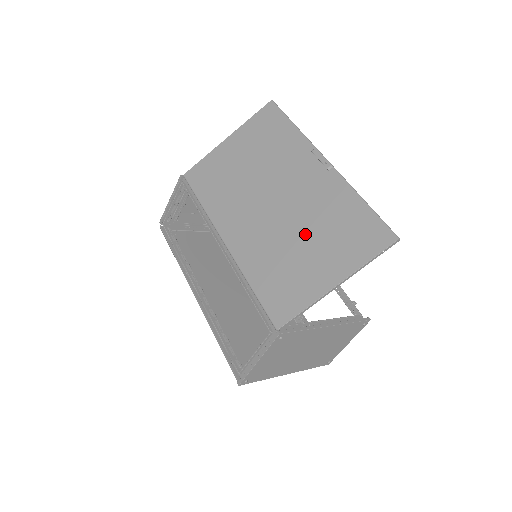
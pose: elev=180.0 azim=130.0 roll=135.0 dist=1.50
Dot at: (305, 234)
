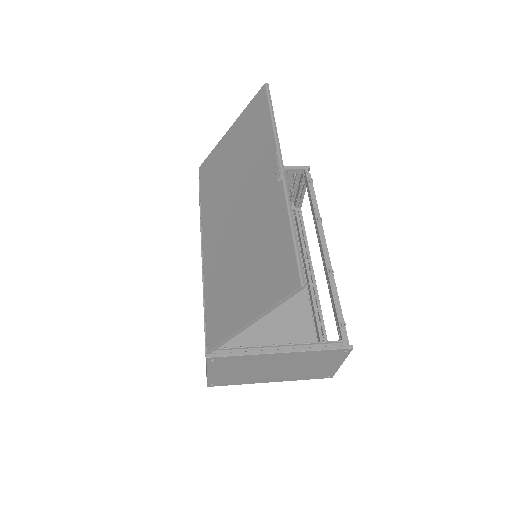
Dot at: (245, 256)
